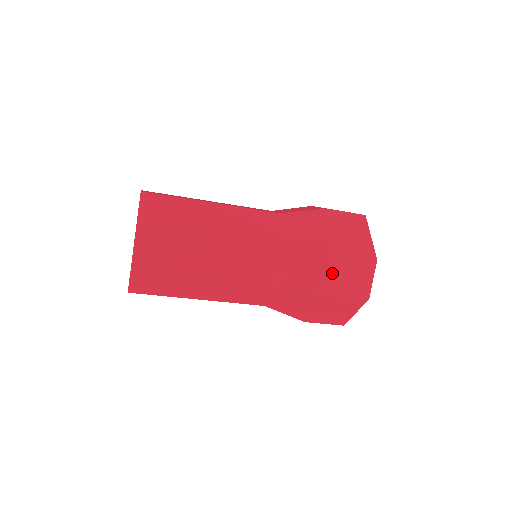
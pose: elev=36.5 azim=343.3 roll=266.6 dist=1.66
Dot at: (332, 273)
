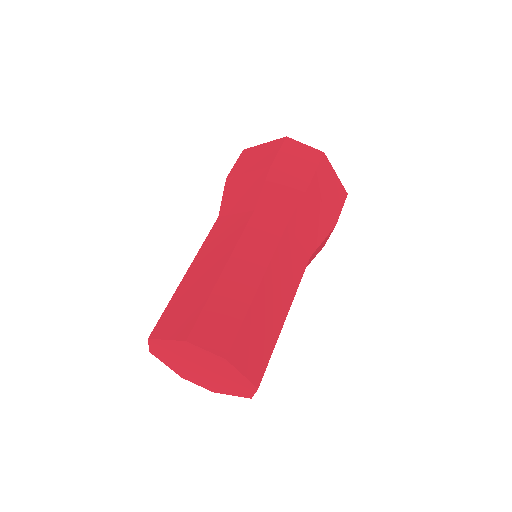
Dot at: occluded
